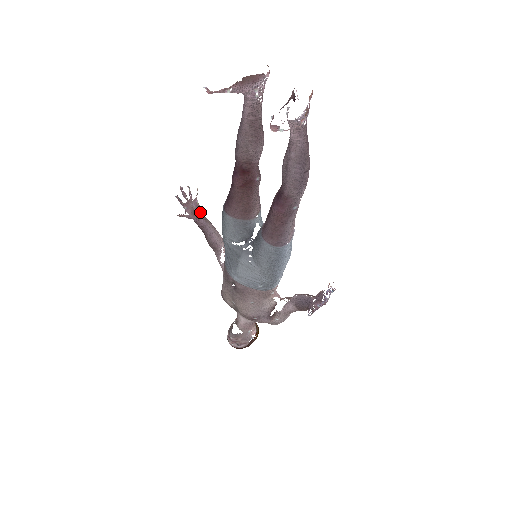
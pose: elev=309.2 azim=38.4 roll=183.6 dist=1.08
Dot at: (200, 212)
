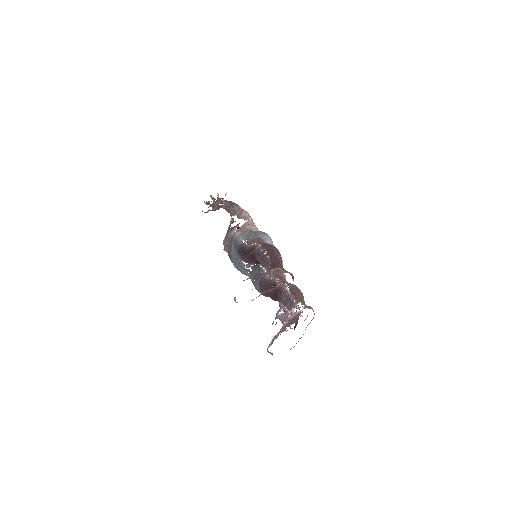
Dot at: occluded
